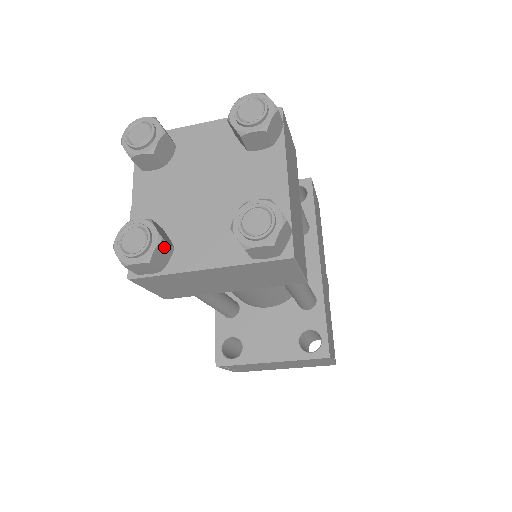
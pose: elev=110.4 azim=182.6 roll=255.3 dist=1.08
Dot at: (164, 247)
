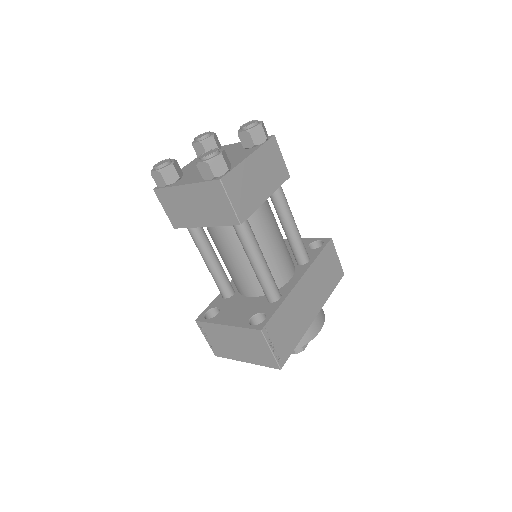
Dot at: (173, 171)
